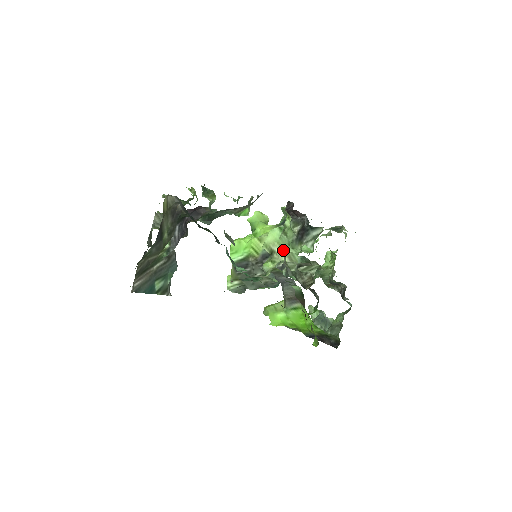
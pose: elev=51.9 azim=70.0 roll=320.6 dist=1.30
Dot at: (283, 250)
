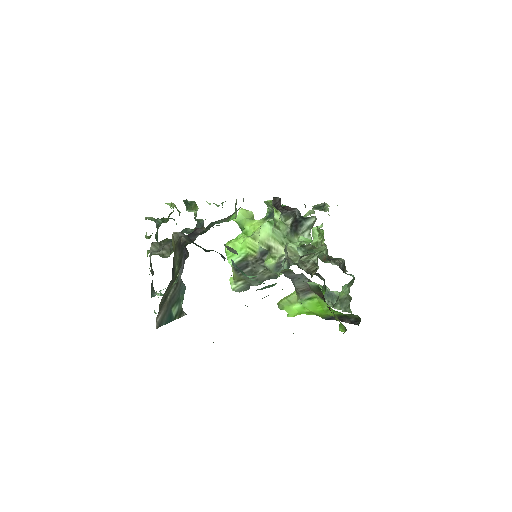
Dot at: (280, 244)
